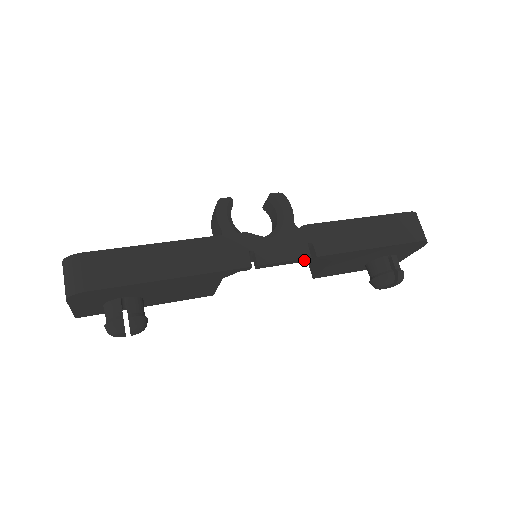
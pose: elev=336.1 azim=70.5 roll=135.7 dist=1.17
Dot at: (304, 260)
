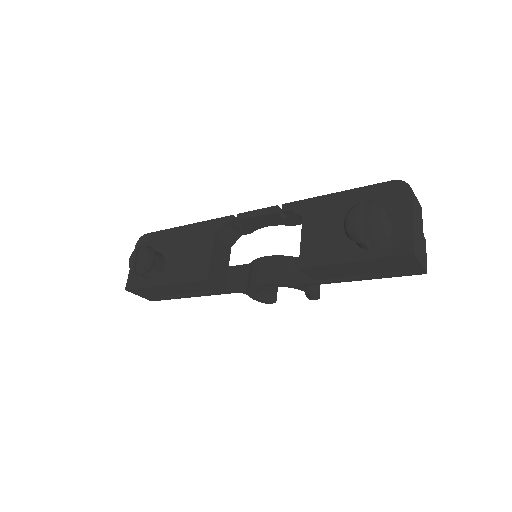
Dot at: (273, 211)
